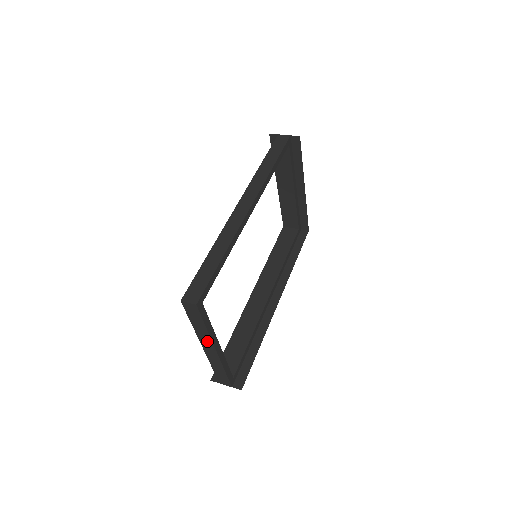
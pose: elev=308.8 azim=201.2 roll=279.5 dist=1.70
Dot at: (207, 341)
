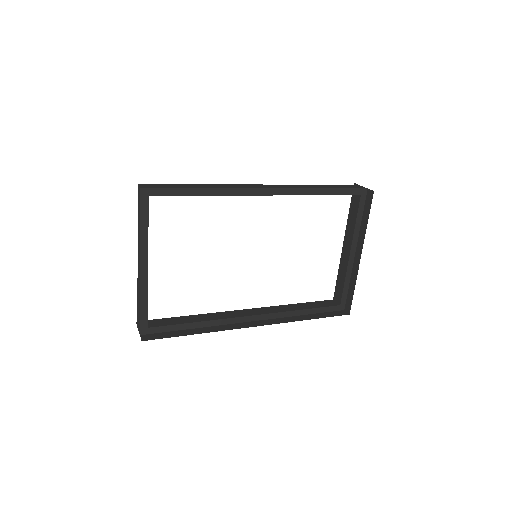
Dot at: (139, 248)
